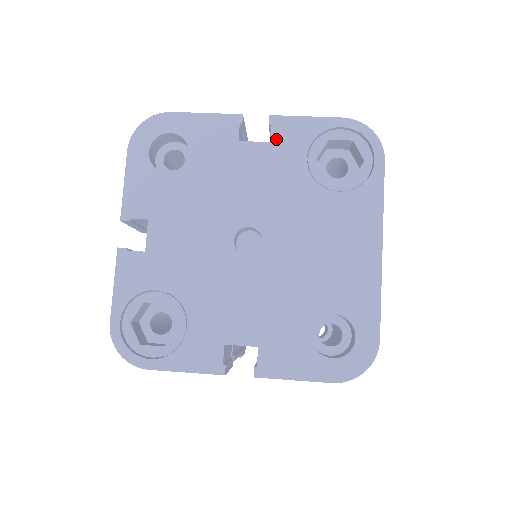
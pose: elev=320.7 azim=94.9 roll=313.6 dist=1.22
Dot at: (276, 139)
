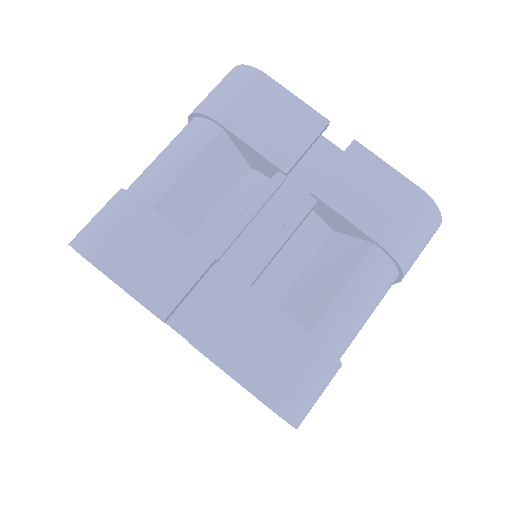
Dot at: occluded
